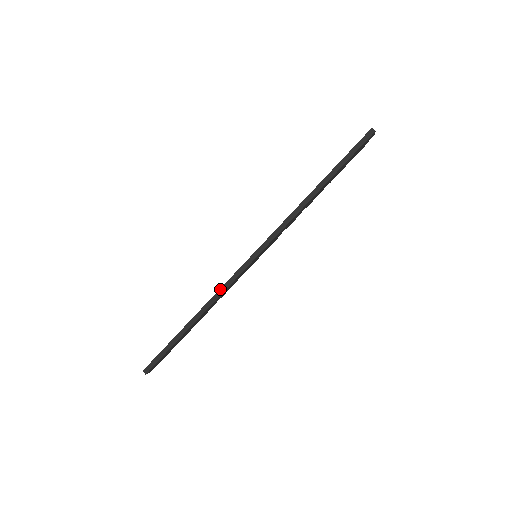
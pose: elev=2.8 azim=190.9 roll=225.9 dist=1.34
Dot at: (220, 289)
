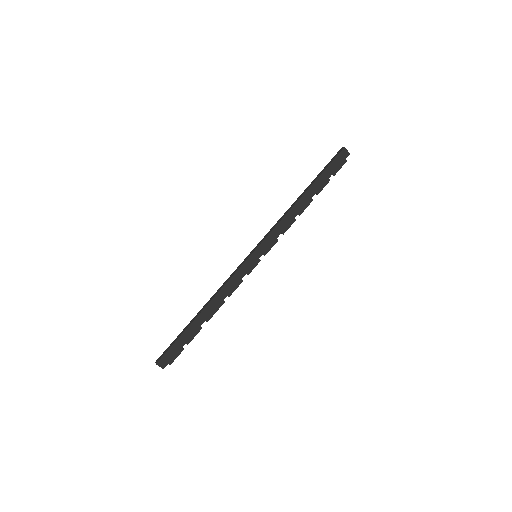
Dot at: (224, 283)
